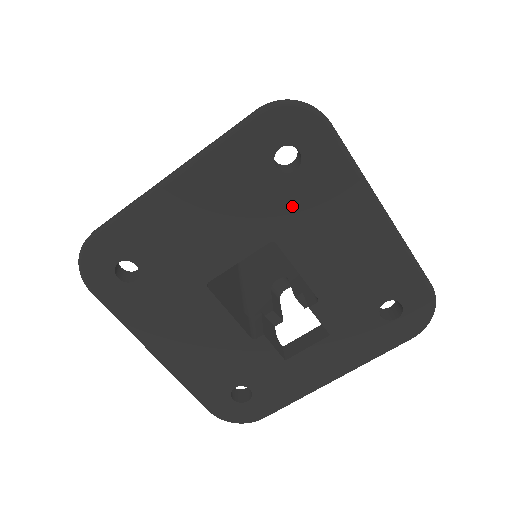
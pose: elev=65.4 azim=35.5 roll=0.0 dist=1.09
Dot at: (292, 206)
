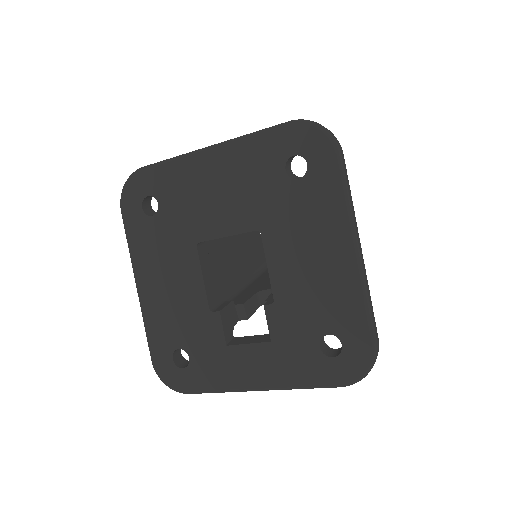
Dot at: (285, 207)
